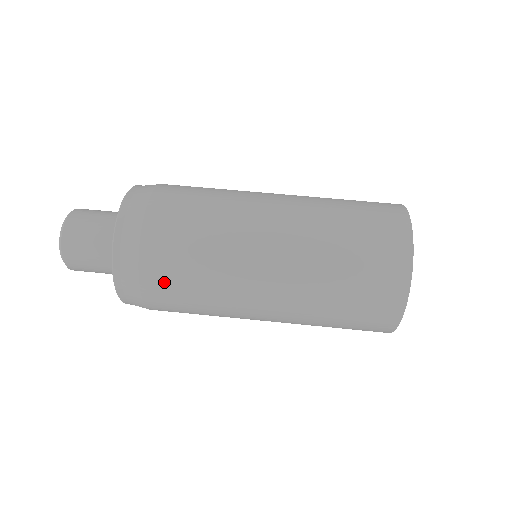
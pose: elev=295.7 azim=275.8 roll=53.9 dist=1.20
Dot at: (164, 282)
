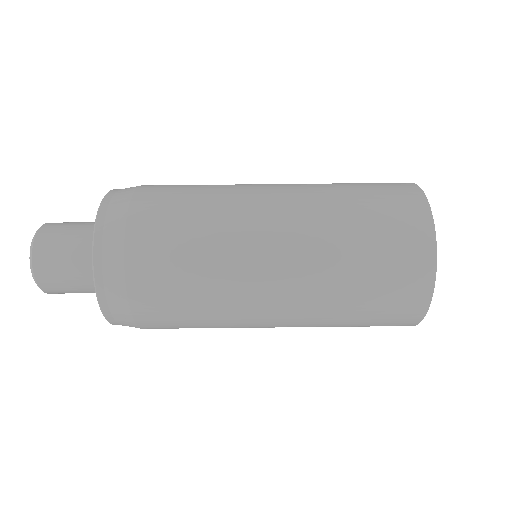
Dot at: occluded
